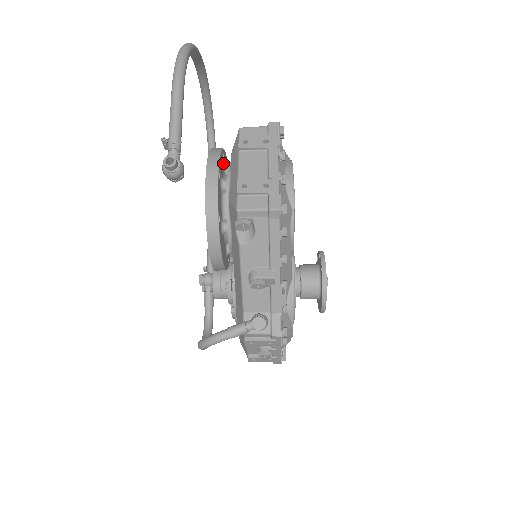
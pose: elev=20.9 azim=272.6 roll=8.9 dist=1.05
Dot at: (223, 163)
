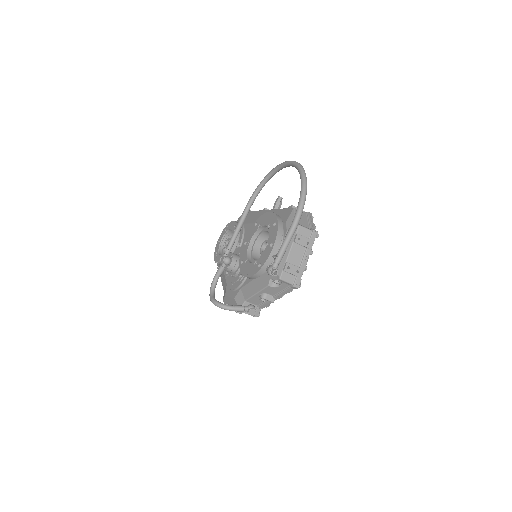
Dot at: occluded
